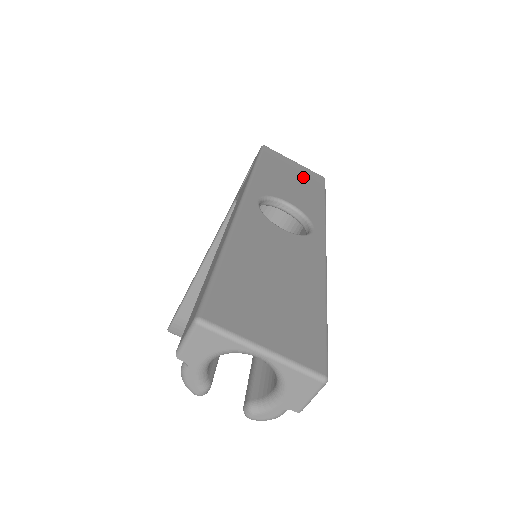
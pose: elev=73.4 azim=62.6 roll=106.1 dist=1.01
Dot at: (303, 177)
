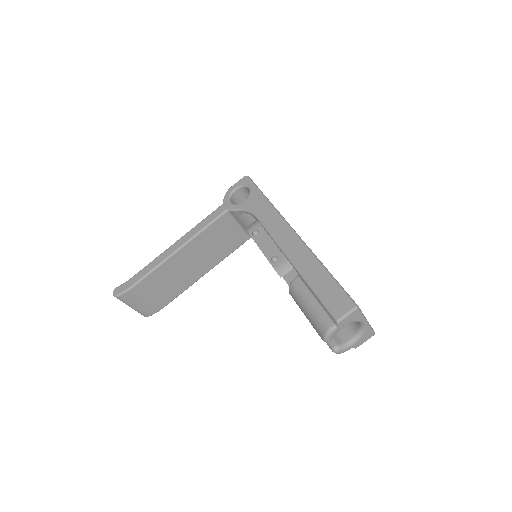
Dot at: occluded
